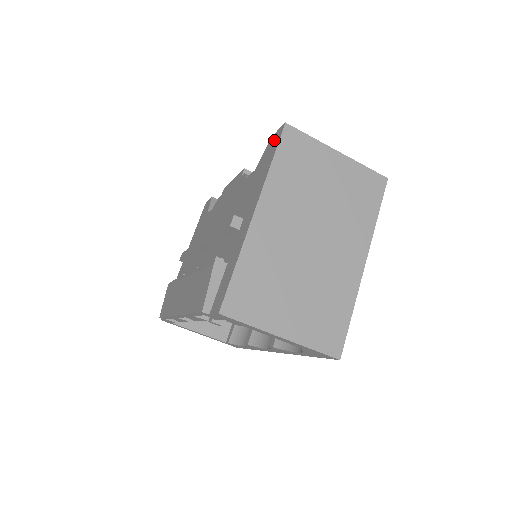
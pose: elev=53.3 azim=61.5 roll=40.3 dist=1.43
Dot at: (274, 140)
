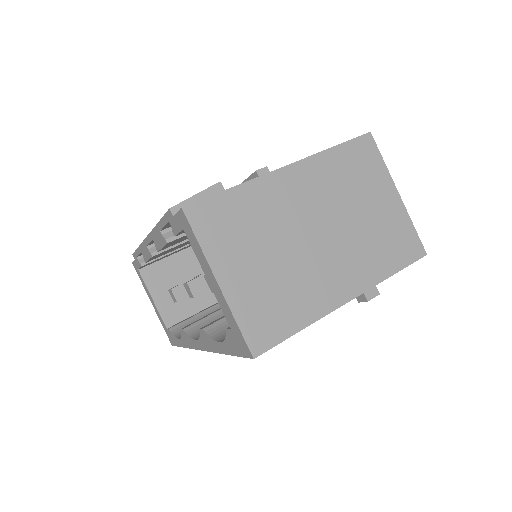
Dot at: occluded
